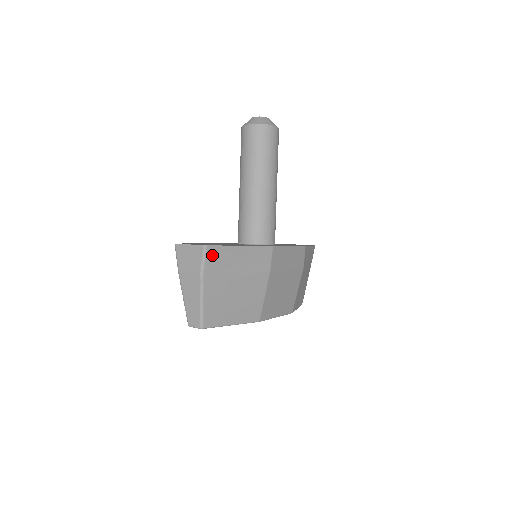
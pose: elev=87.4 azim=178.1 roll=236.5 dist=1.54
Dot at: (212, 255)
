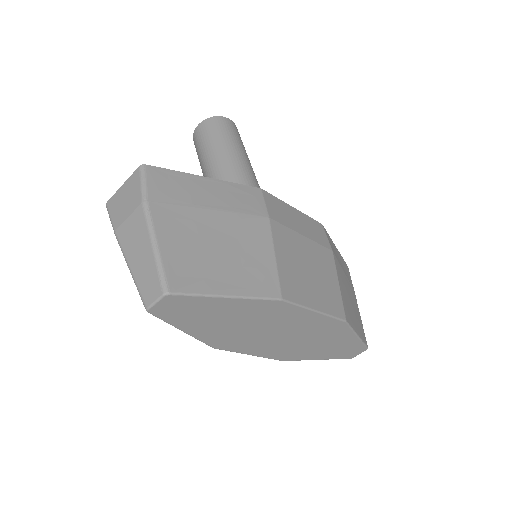
Dot at: (157, 179)
